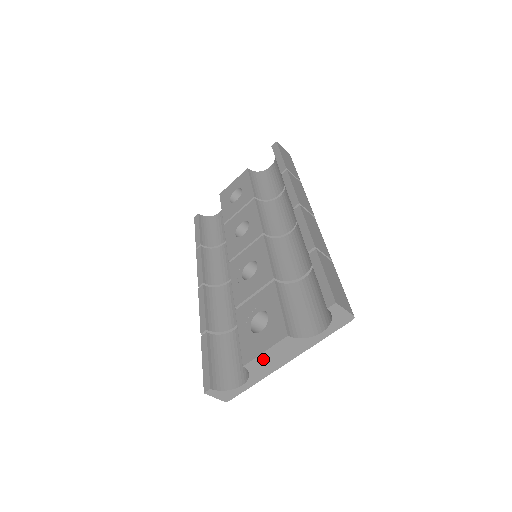
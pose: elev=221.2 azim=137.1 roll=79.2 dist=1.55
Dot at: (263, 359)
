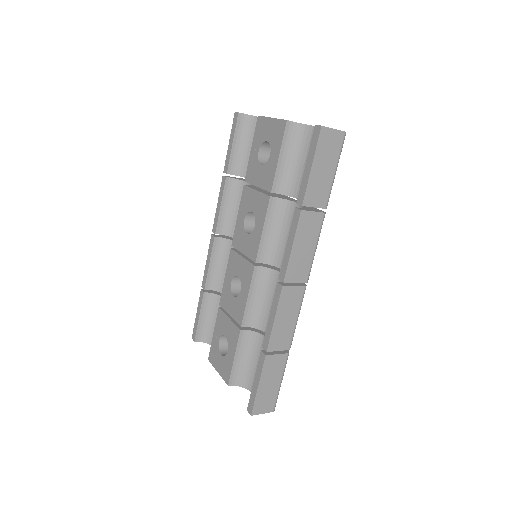
Dot at: occluded
